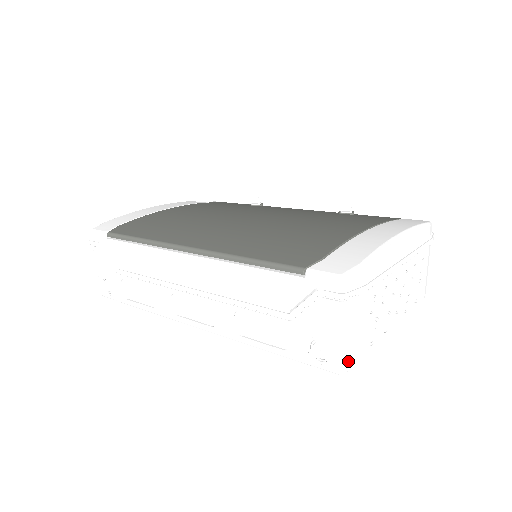
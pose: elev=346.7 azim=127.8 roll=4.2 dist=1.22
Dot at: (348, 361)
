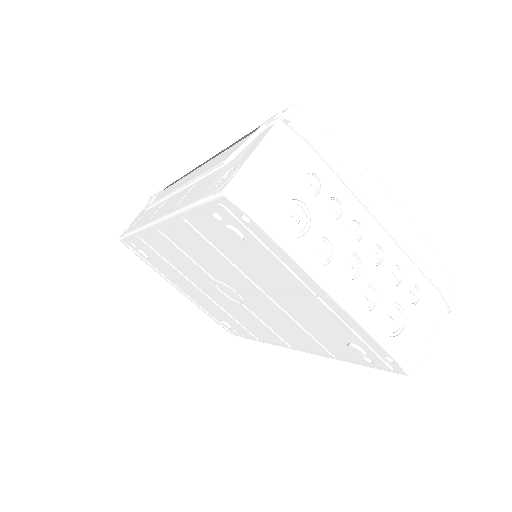
Dot at: (243, 188)
